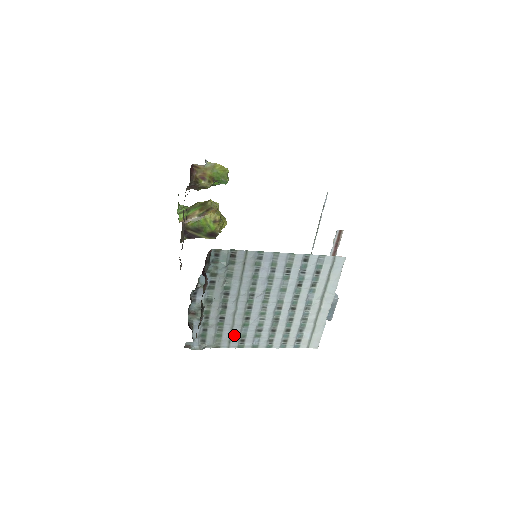
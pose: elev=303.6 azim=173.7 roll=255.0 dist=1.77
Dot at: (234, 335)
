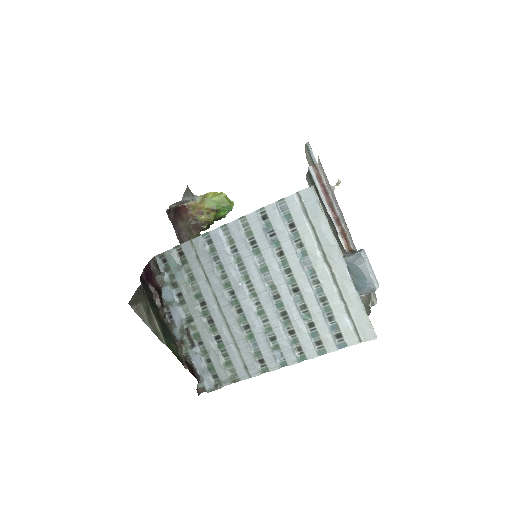
Dot at: (245, 356)
